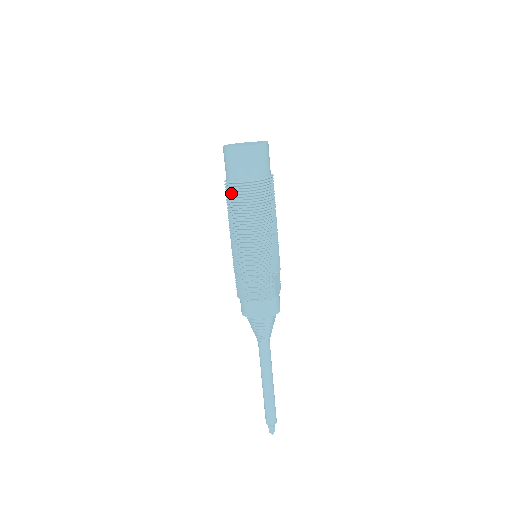
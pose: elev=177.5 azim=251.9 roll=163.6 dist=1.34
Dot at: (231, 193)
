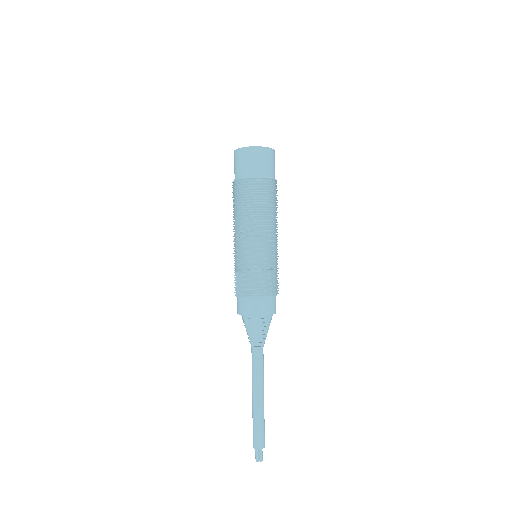
Dot at: (254, 188)
